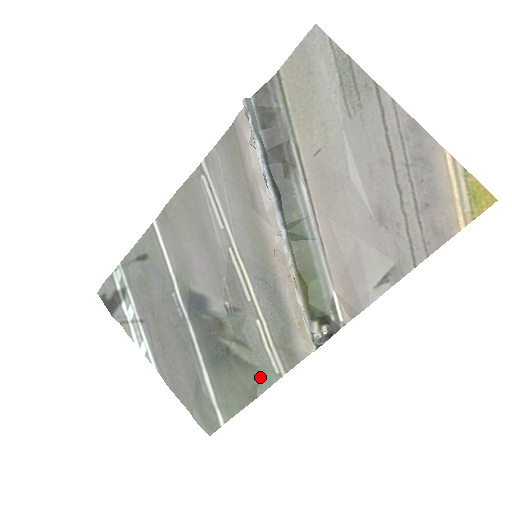
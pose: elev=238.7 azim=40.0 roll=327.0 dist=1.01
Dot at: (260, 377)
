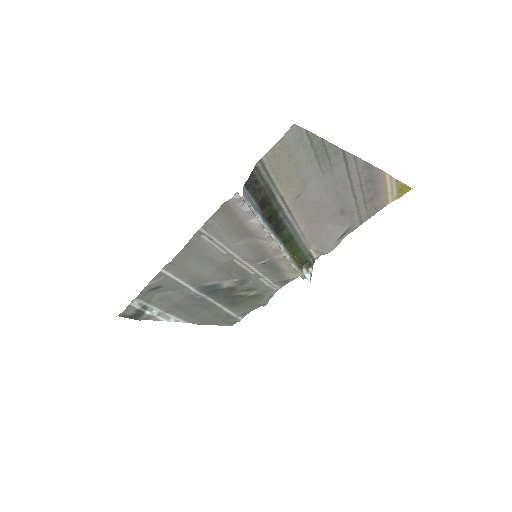
Dot at: (265, 296)
